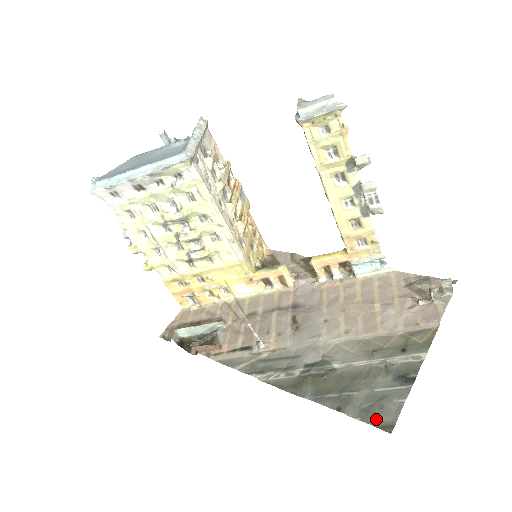
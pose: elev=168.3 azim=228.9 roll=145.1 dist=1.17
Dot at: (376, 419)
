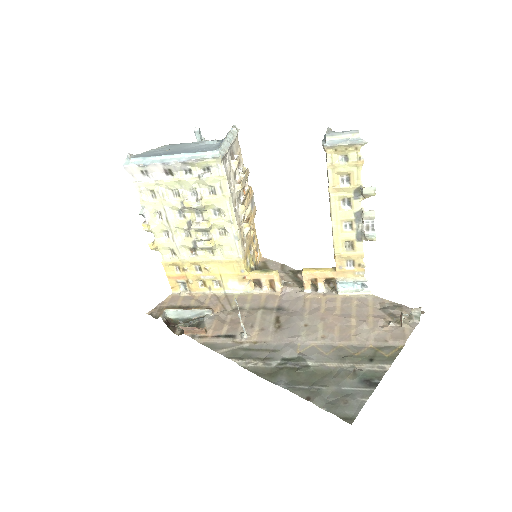
Dot at: (340, 411)
